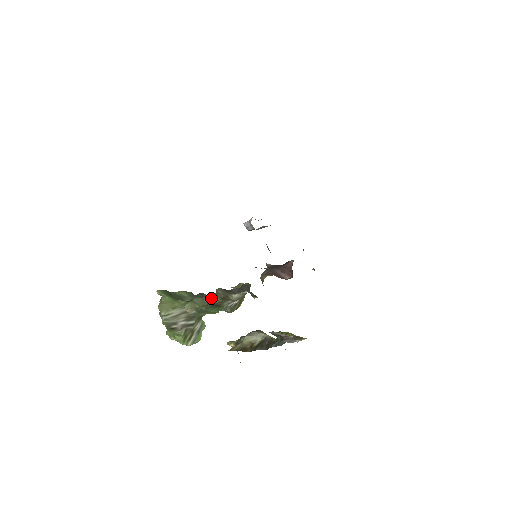
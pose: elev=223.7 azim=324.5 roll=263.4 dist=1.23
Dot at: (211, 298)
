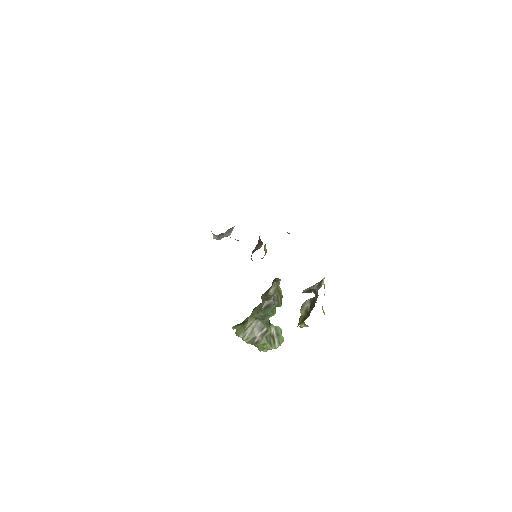
Dot at: (261, 305)
